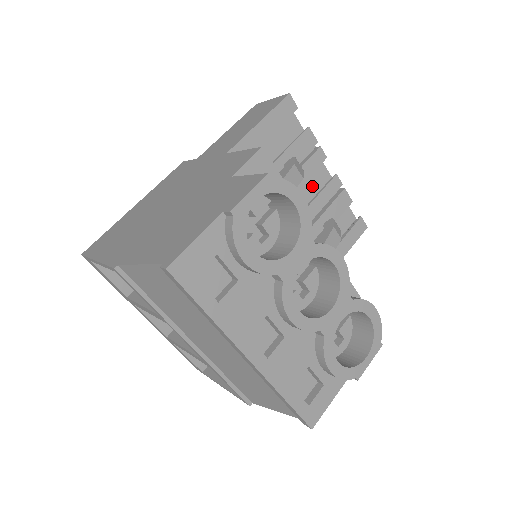
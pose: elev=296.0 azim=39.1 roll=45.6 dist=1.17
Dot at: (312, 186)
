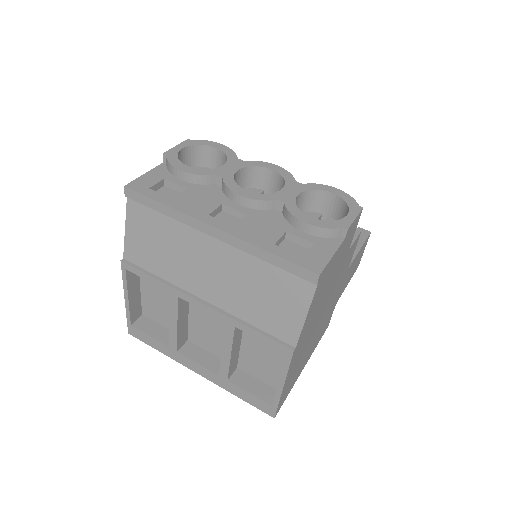
Dot at: occluded
